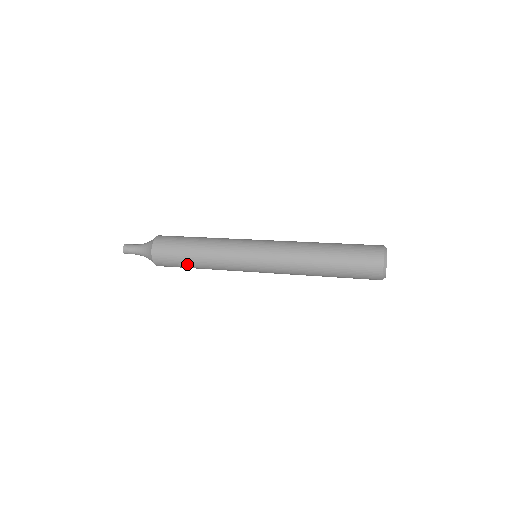
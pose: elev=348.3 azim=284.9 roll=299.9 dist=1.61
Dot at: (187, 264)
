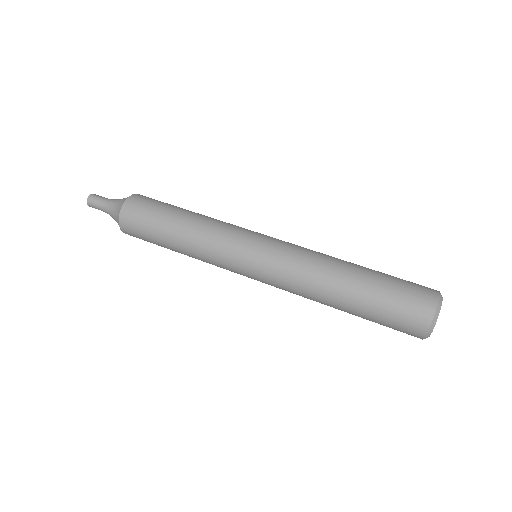
Dot at: occluded
